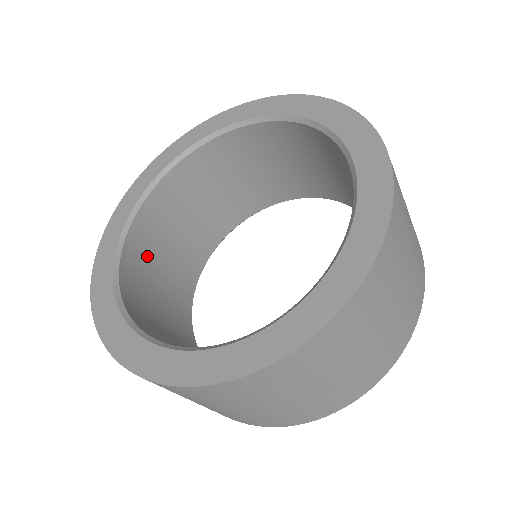
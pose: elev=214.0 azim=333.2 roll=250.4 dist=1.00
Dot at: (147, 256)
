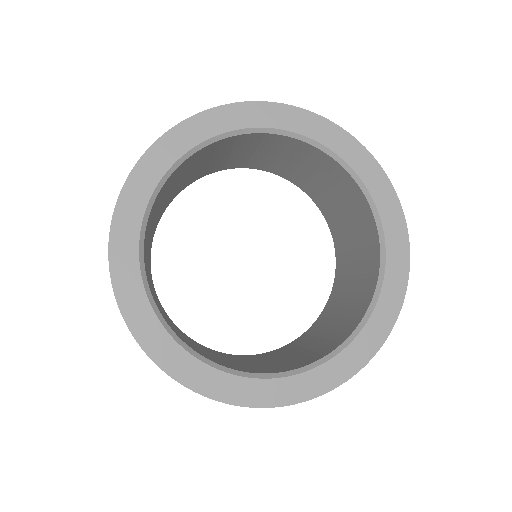
Dot at: (159, 201)
